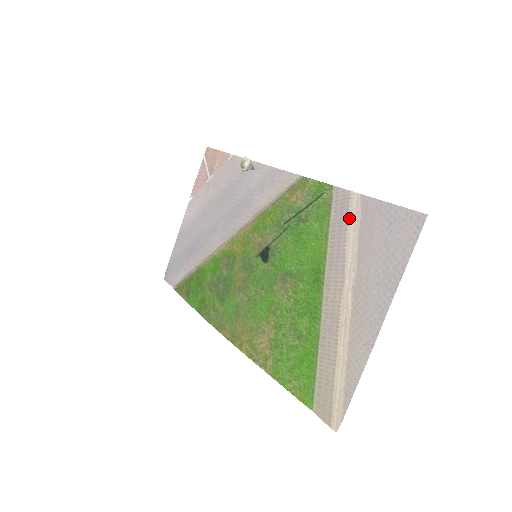
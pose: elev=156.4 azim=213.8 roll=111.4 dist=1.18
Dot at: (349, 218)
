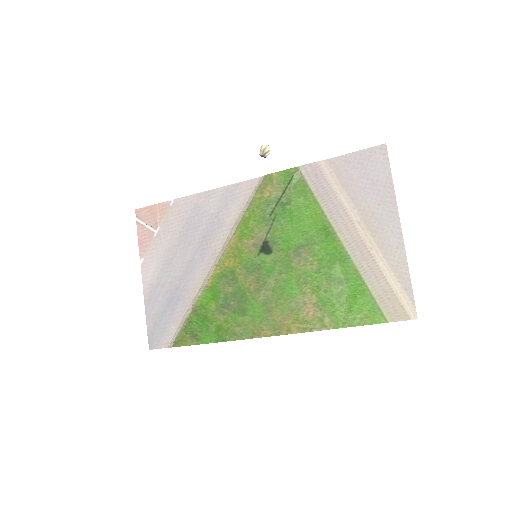
Dot at: (327, 179)
